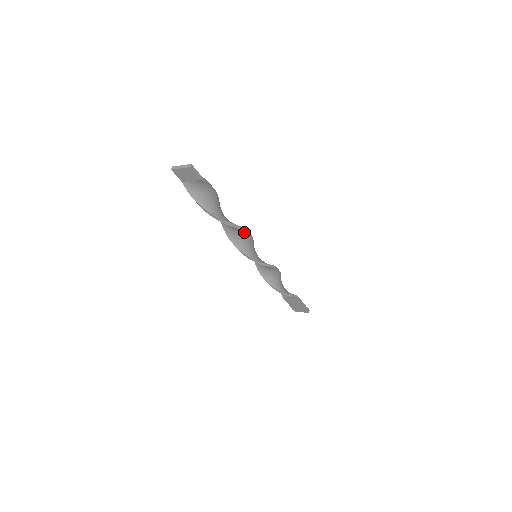
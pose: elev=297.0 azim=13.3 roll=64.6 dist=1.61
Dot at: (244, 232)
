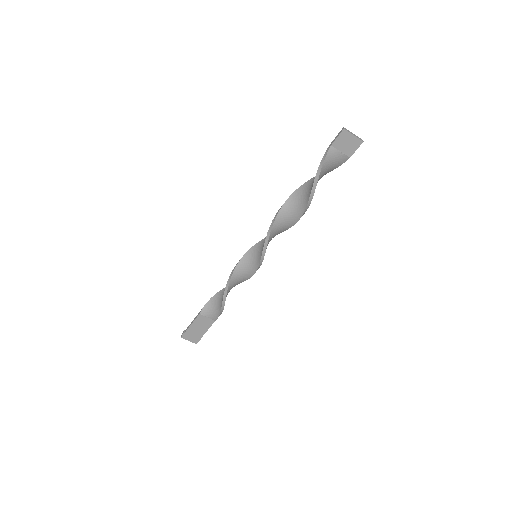
Dot at: (288, 227)
